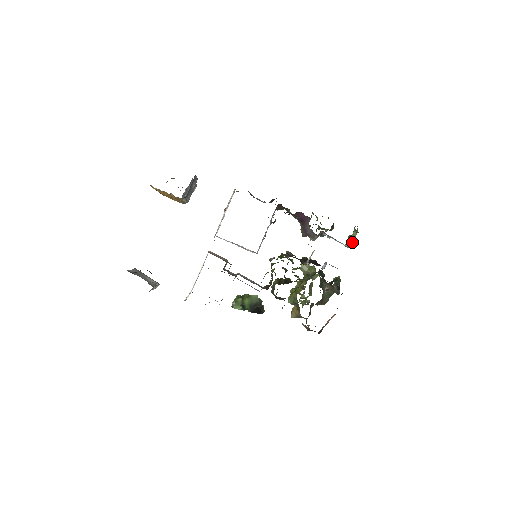
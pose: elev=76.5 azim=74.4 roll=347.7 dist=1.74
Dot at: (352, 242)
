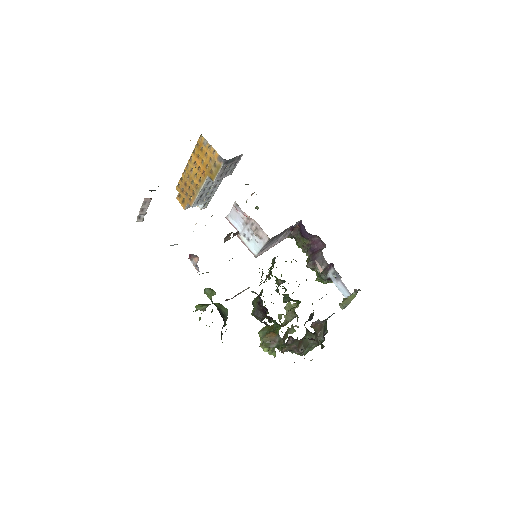
Dot at: (347, 304)
